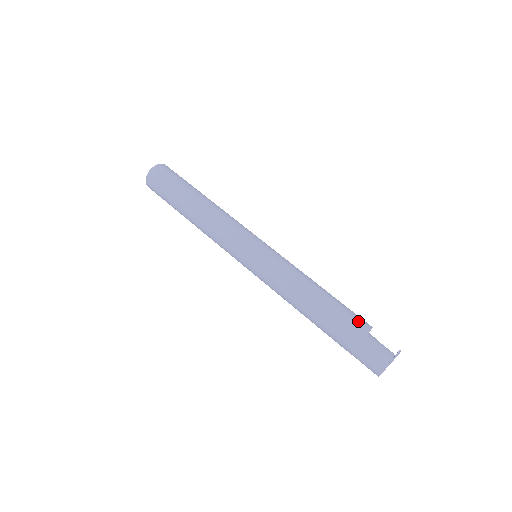
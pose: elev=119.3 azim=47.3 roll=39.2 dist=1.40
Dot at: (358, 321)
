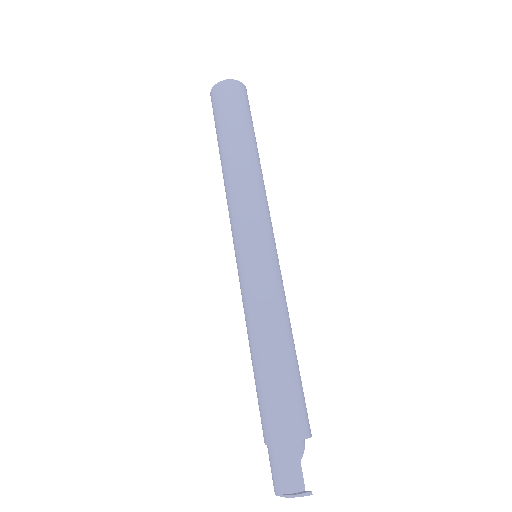
Dot at: (289, 420)
